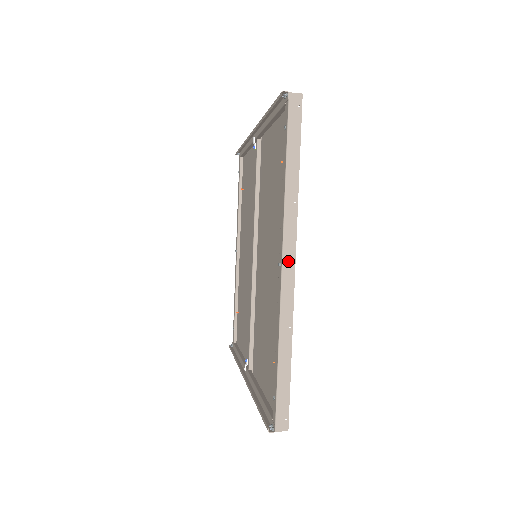
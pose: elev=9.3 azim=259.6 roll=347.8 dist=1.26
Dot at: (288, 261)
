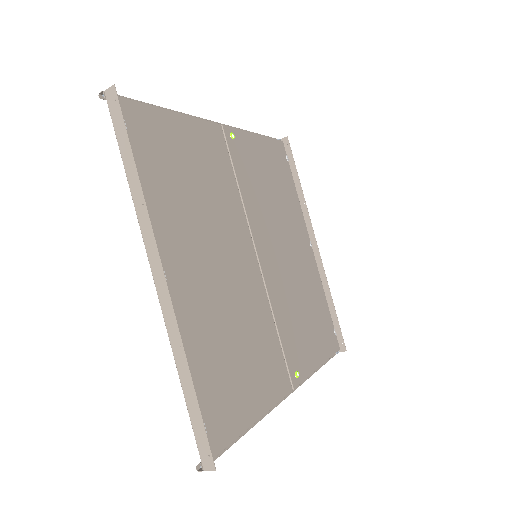
Dot at: (157, 272)
